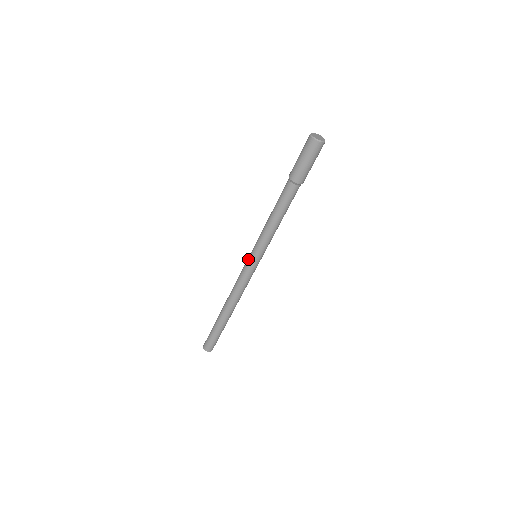
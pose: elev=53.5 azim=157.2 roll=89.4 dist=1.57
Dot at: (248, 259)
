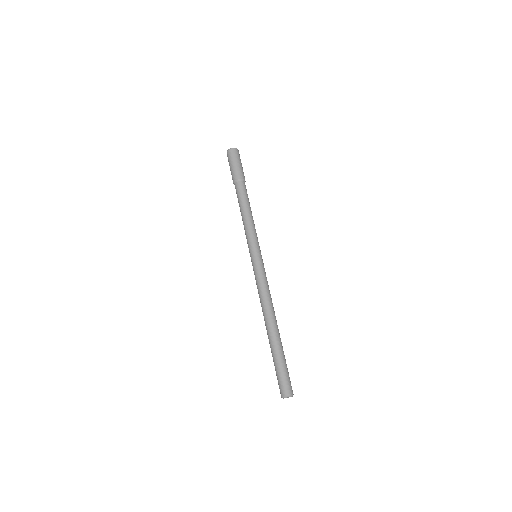
Dot at: occluded
